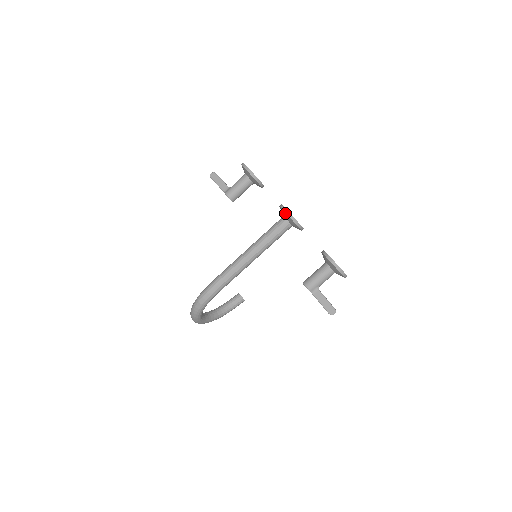
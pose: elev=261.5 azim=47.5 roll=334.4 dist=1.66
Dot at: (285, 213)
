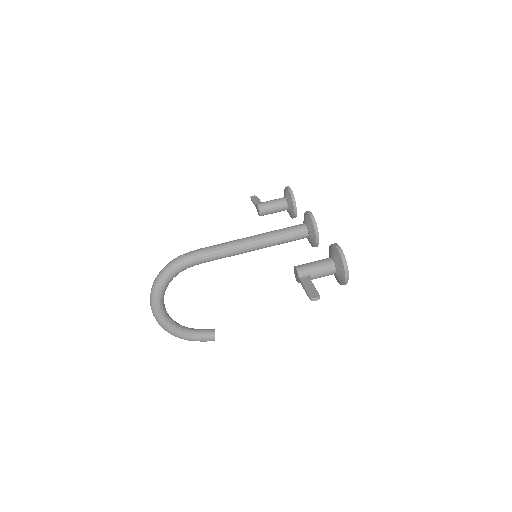
Dot at: (307, 213)
